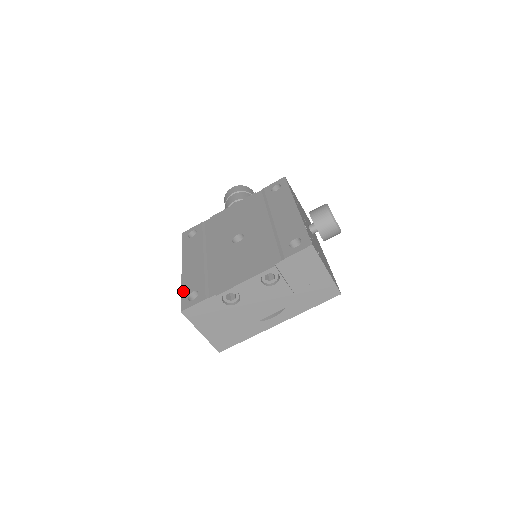
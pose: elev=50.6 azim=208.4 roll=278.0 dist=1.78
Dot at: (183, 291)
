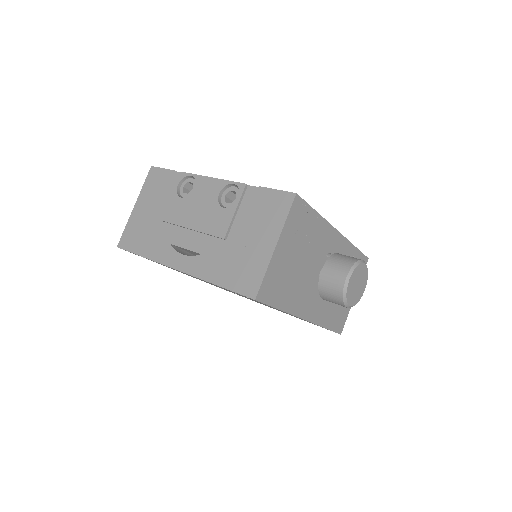
Dot at: occluded
